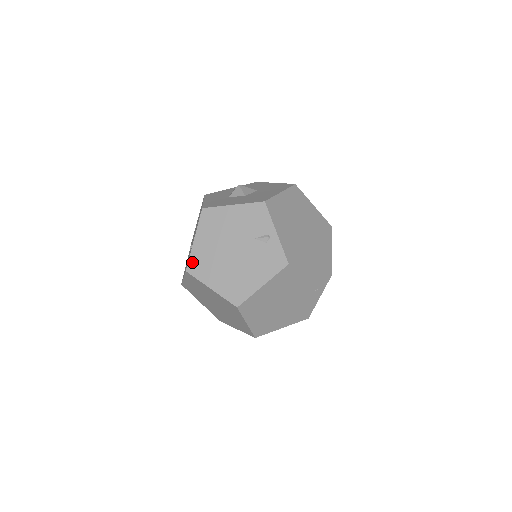
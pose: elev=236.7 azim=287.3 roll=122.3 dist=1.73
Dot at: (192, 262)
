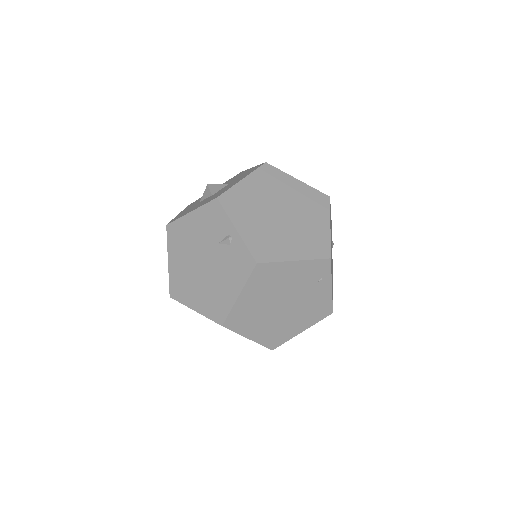
Dot at: (172, 286)
